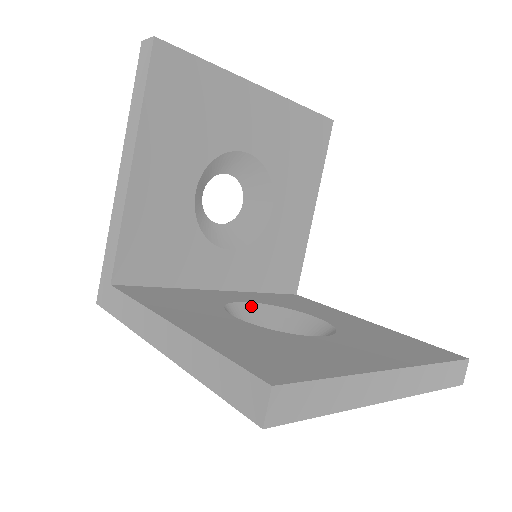
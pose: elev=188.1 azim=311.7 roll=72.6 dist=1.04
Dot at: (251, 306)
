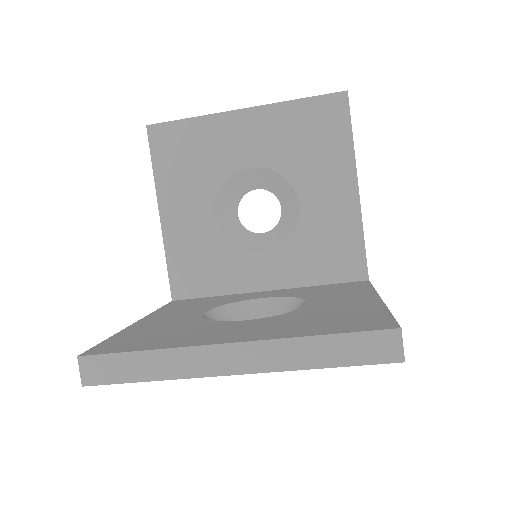
Dot at: (267, 301)
